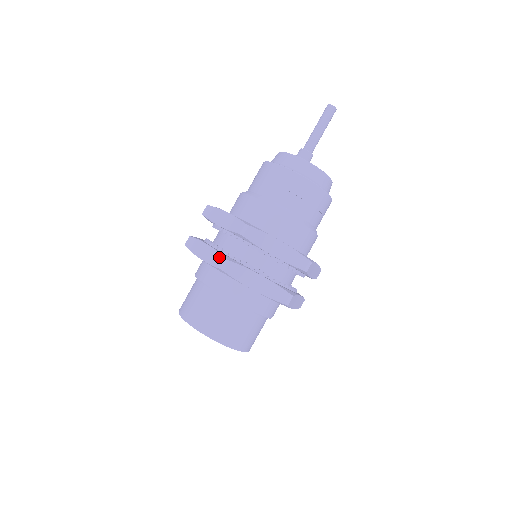
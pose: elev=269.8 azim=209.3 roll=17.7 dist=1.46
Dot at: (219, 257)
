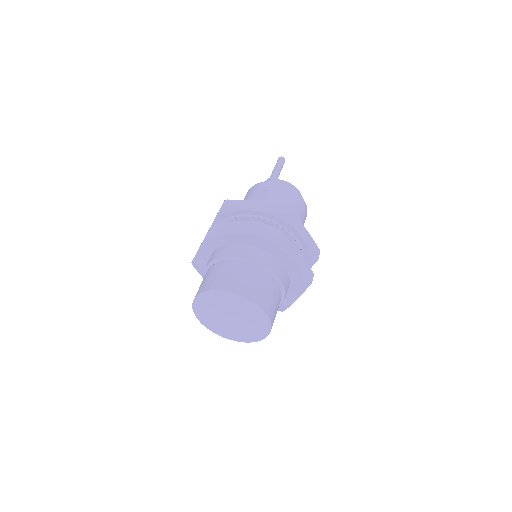
Dot at: occluded
